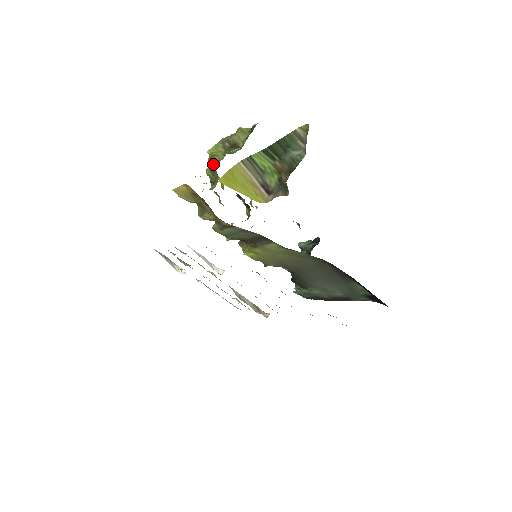
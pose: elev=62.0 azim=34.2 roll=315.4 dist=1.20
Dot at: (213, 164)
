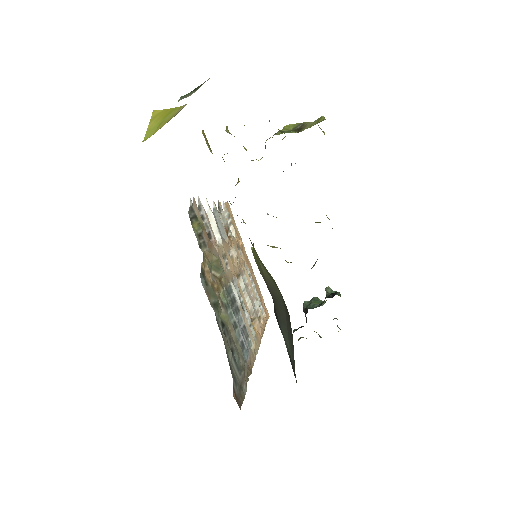
Dot at: (270, 137)
